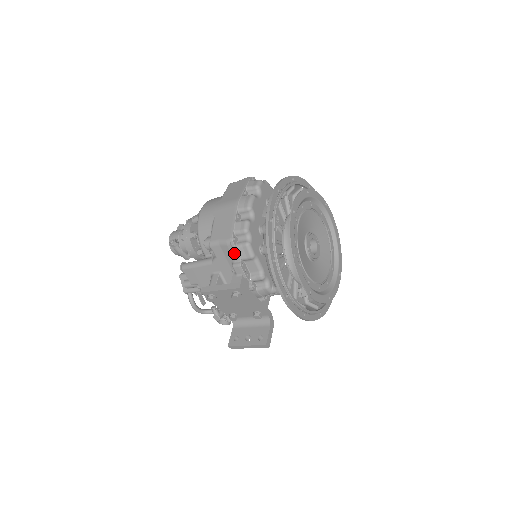
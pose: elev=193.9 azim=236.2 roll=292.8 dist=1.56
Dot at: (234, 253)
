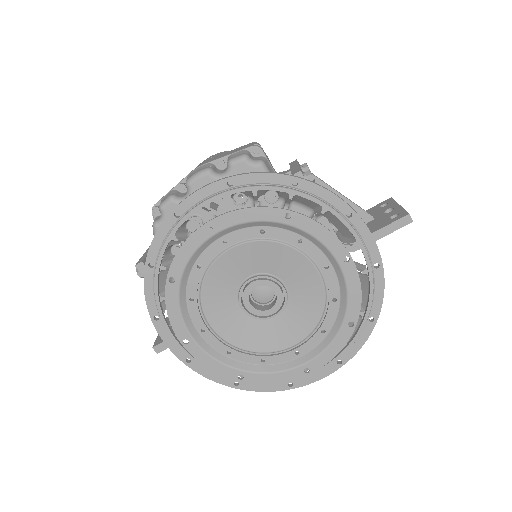
Dot at: occluded
